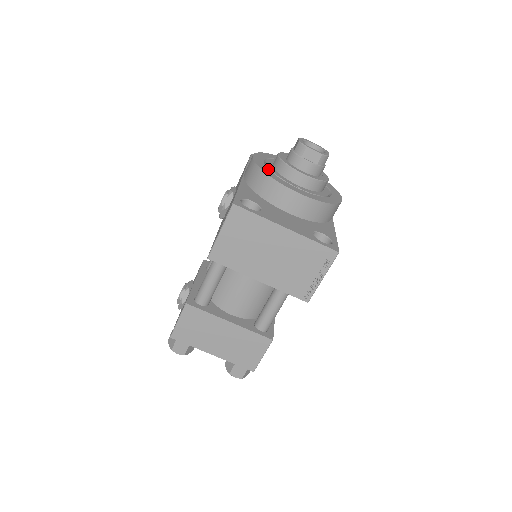
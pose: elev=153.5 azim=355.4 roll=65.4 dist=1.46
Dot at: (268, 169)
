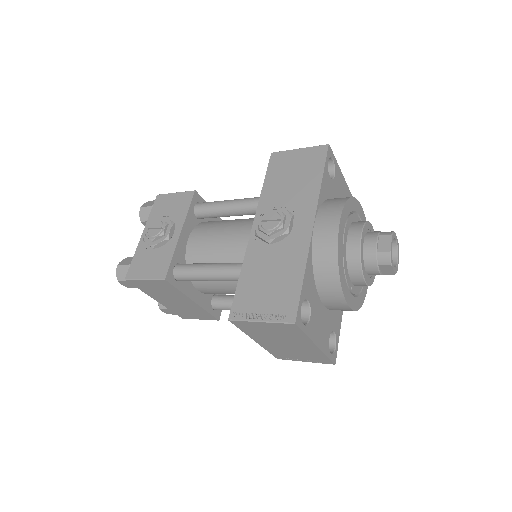
Dot at: (343, 258)
